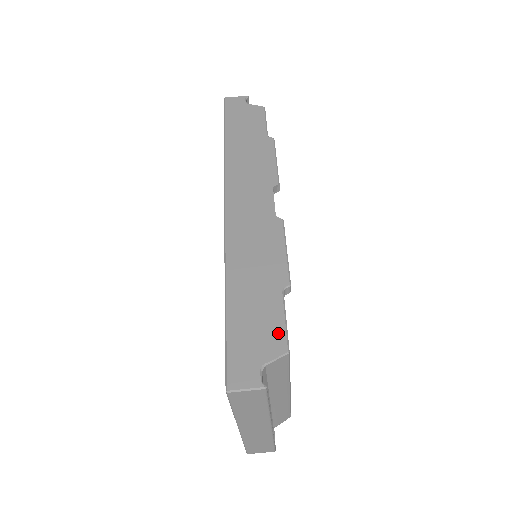
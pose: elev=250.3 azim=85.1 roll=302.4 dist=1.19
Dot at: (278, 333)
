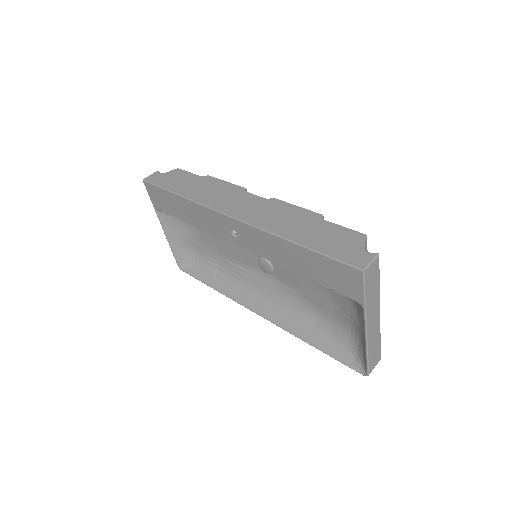
Dot at: (349, 233)
